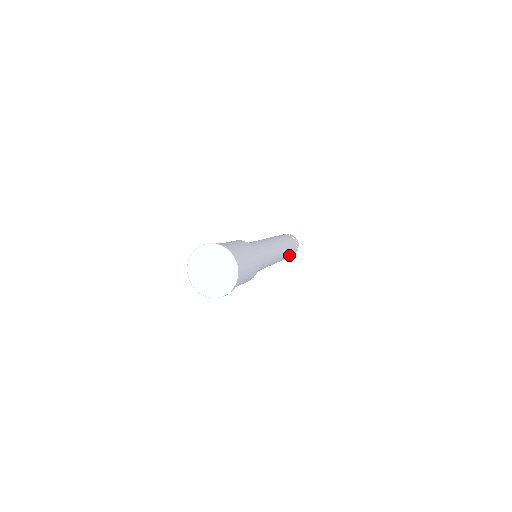
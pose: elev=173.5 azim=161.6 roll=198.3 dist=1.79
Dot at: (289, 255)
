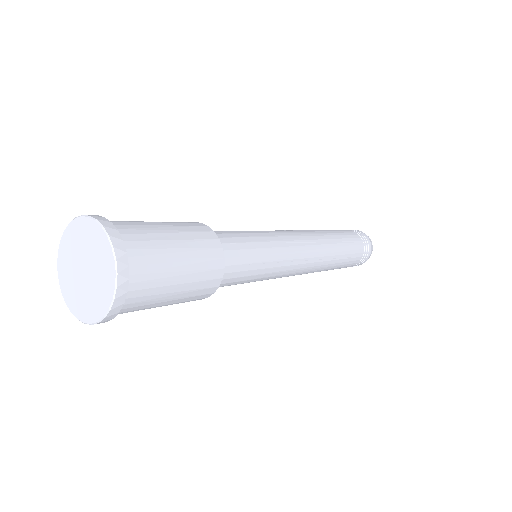
Dot at: (349, 254)
